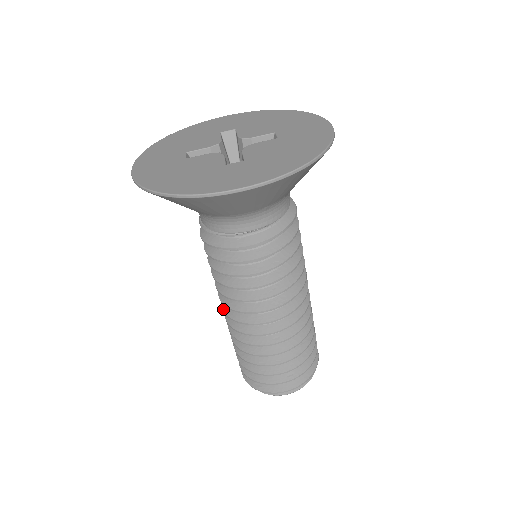
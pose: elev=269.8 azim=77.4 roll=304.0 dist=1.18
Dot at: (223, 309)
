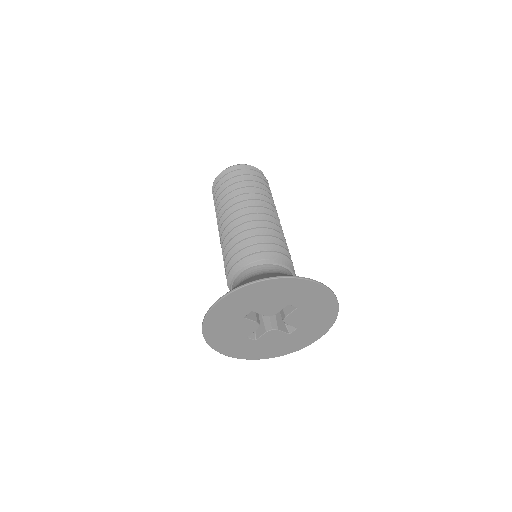
Dot at: (222, 225)
